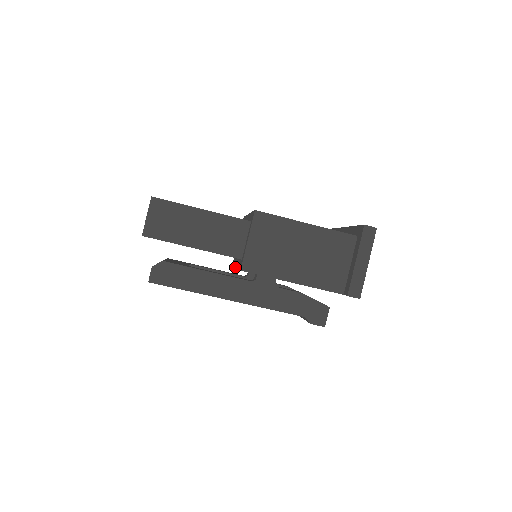
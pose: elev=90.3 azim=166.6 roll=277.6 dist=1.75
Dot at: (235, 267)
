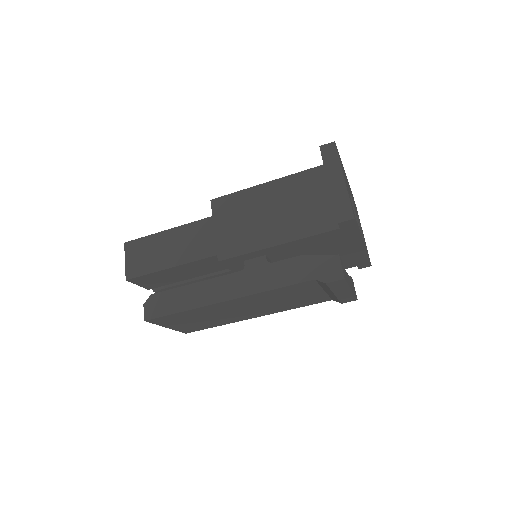
Dot at: occluded
